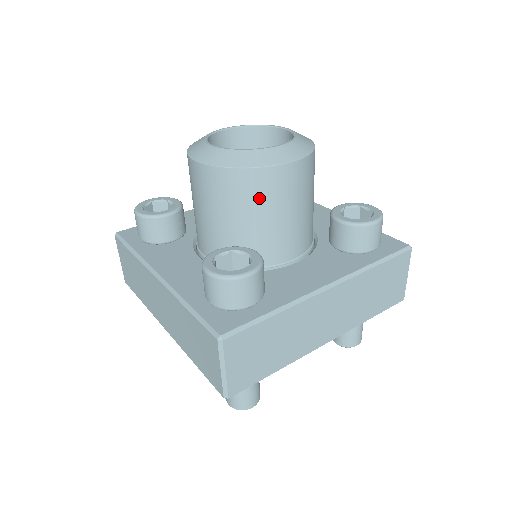
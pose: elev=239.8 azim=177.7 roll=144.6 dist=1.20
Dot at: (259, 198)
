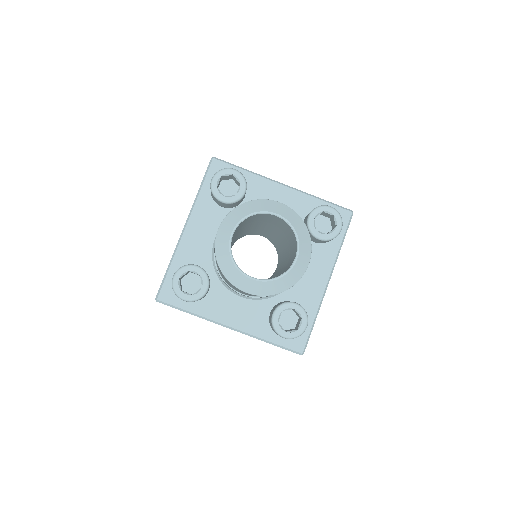
Dot at: occluded
